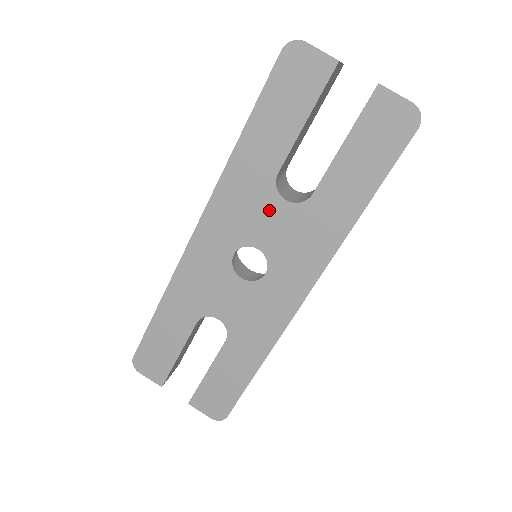
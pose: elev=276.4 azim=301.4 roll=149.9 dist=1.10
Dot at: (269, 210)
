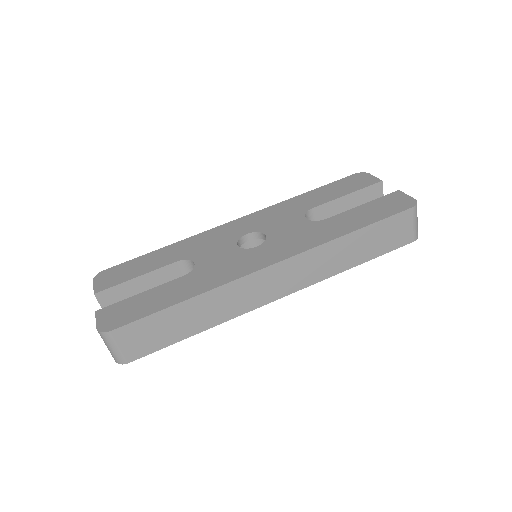
Dot at: (291, 220)
